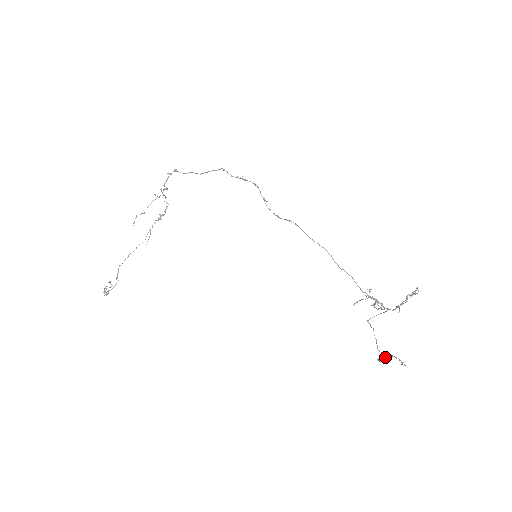
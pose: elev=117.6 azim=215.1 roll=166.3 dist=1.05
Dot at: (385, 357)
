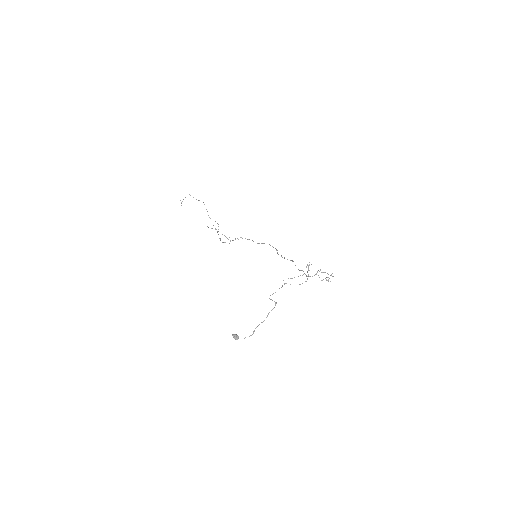
Dot at: (238, 337)
